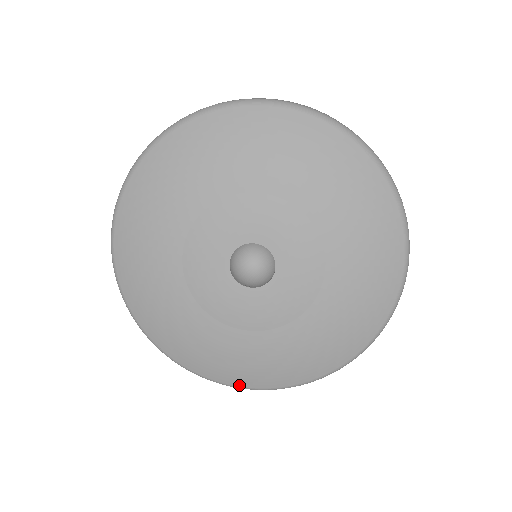
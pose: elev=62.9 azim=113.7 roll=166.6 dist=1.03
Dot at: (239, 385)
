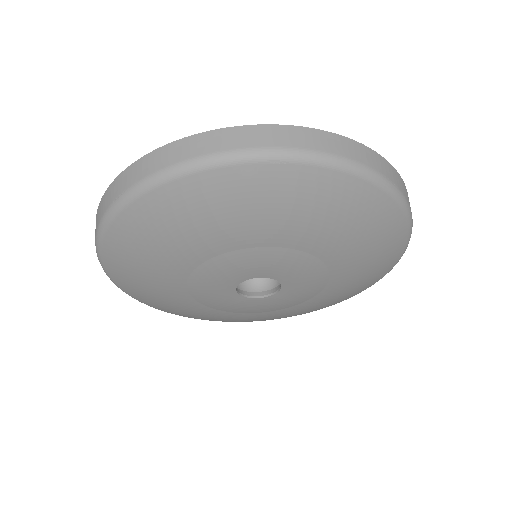
Dot at: (152, 306)
